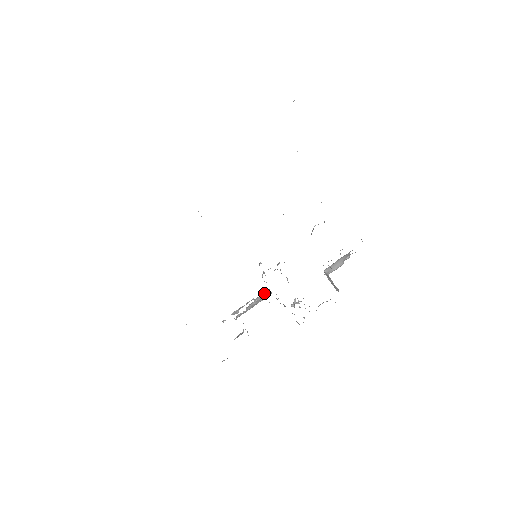
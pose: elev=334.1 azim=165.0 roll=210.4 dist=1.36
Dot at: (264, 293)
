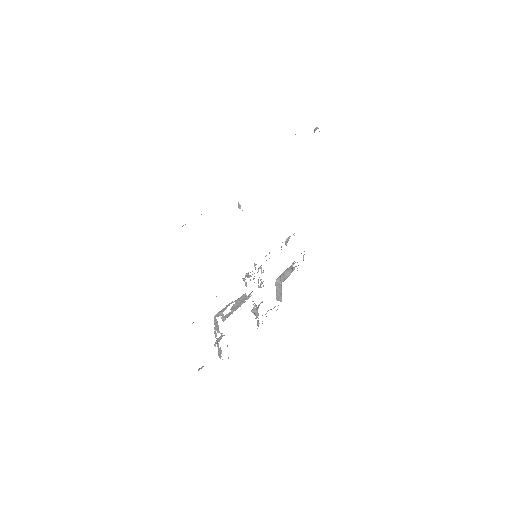
Dot at: (243, 296)
